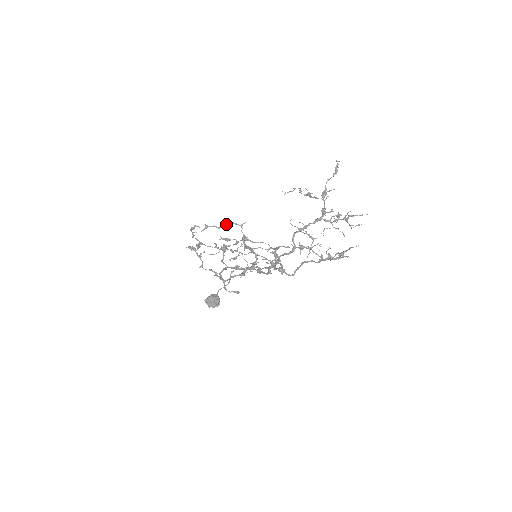
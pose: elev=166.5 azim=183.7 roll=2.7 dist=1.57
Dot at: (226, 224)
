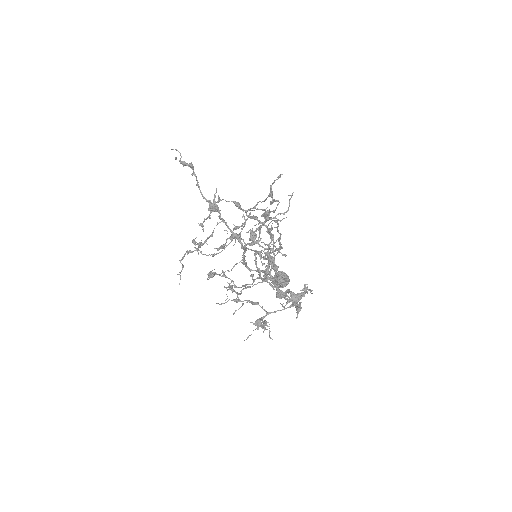
Dot at: occluded
